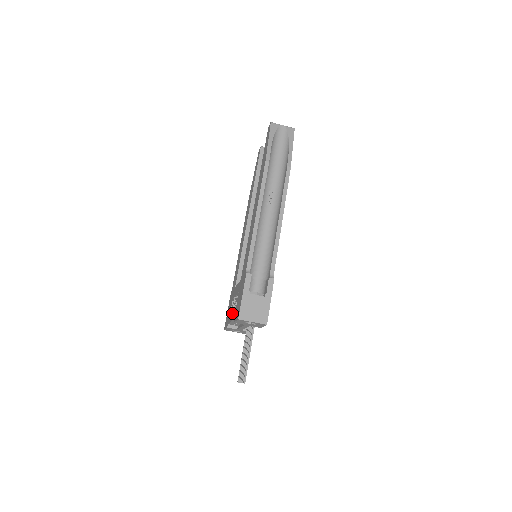
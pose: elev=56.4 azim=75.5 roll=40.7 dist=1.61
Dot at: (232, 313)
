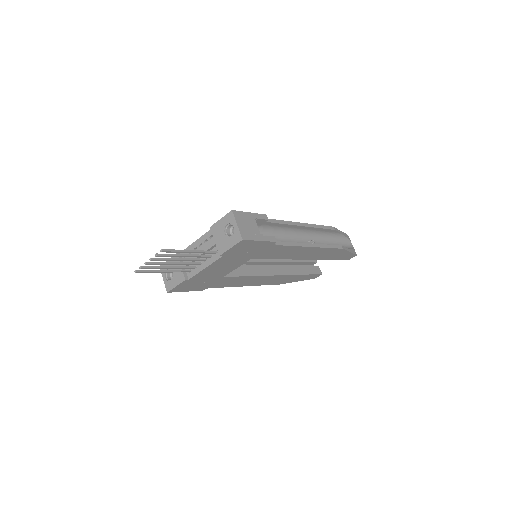
Dot at: occluded
